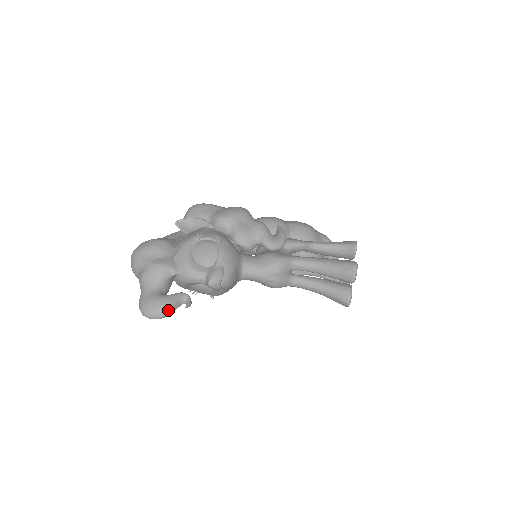
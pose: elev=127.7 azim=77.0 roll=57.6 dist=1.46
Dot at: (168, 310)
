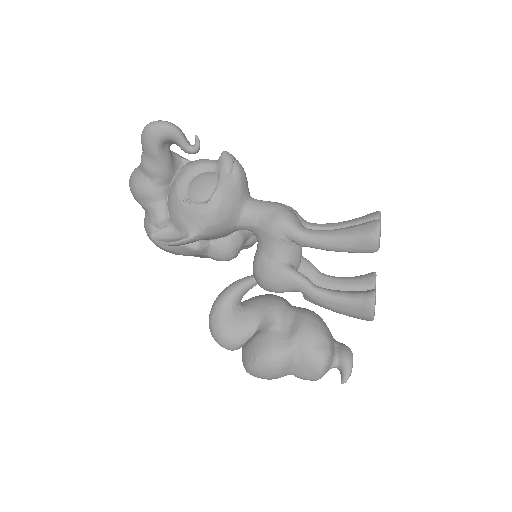
Dot at: (178, 127)
